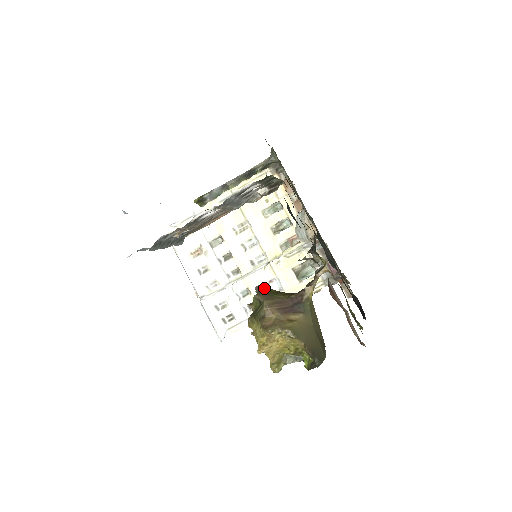
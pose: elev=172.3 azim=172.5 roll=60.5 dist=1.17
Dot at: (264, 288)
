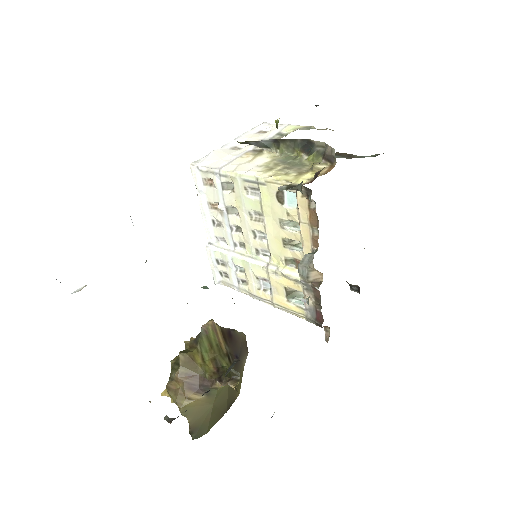
Dot at: (211, 329)
